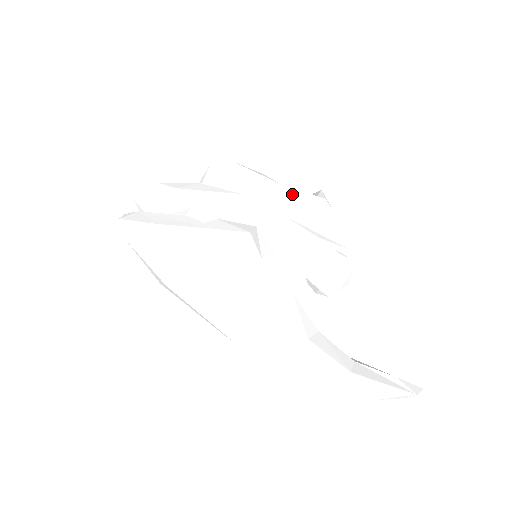
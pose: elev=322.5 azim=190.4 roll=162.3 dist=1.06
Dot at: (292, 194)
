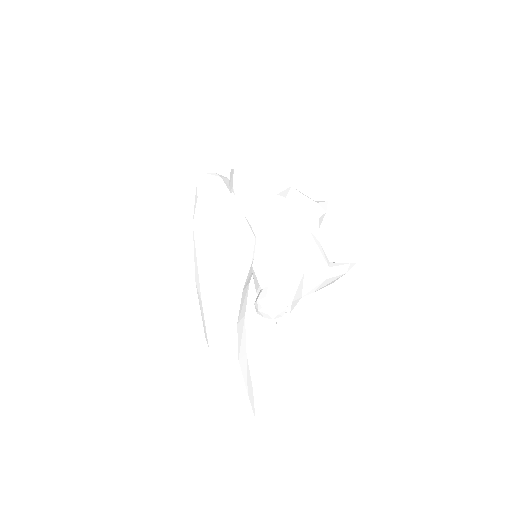
Dot at: (308, 243)
